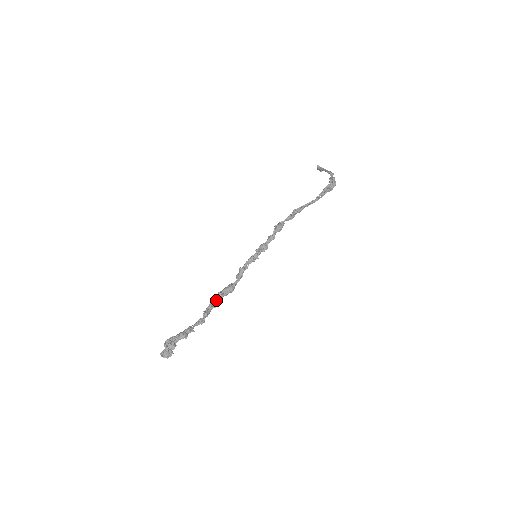
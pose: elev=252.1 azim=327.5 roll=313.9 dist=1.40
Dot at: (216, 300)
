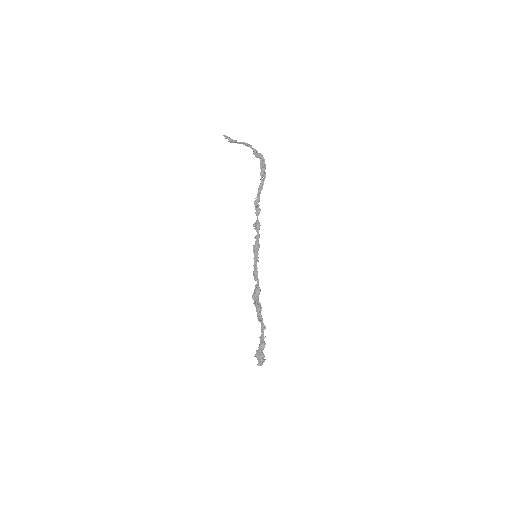
Dot at: (259, 306)
